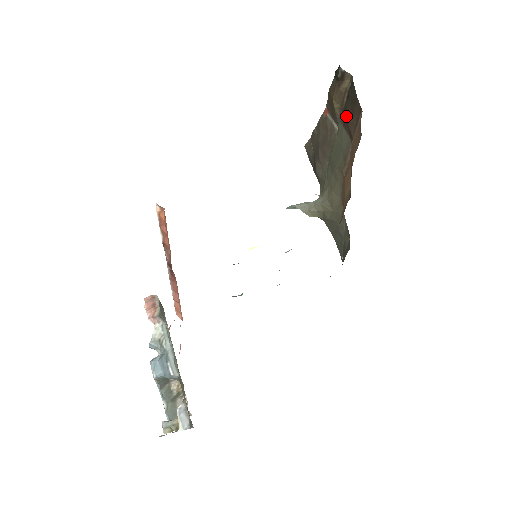
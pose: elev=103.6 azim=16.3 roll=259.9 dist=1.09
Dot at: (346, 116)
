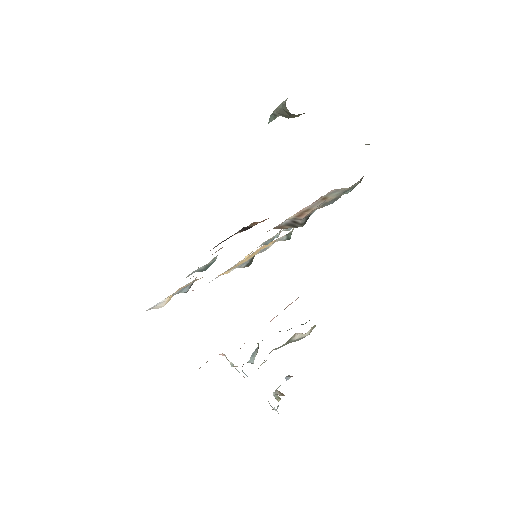
Dot at: occluded
